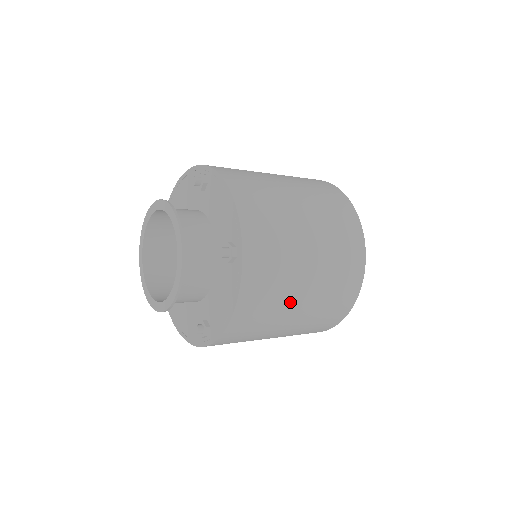
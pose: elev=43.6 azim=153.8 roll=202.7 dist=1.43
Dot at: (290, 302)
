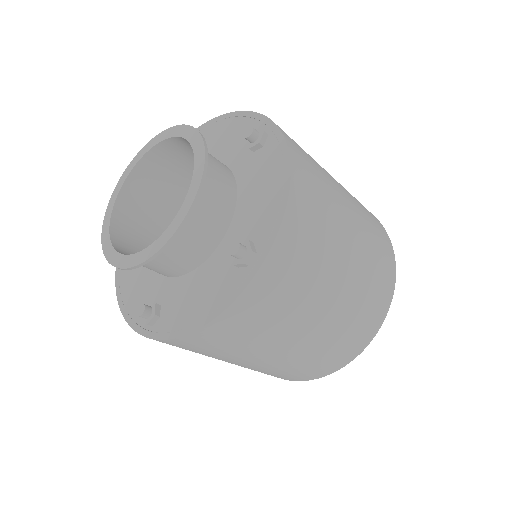
Dot at: (340, 212)
